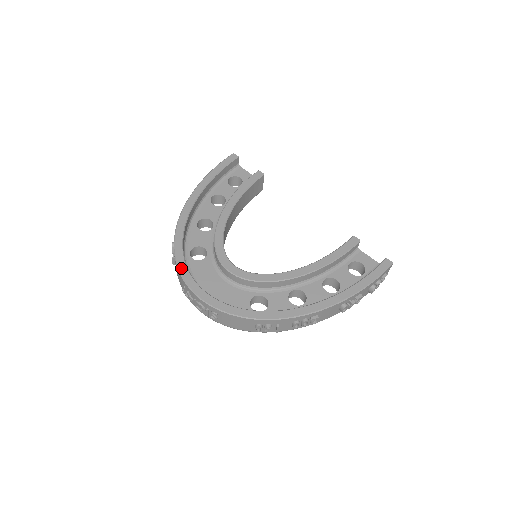
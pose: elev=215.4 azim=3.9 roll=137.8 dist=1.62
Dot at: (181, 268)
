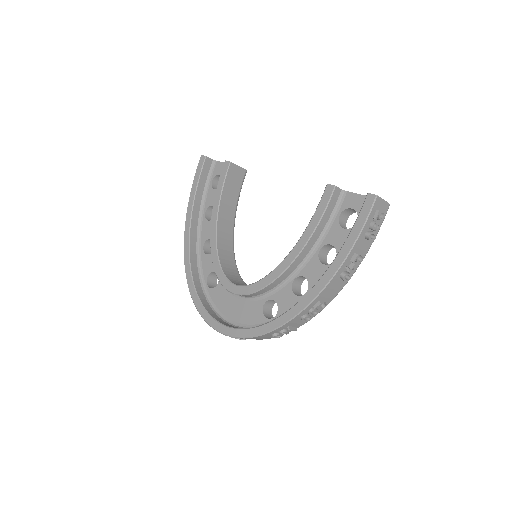
Dot at: (198, 309)
